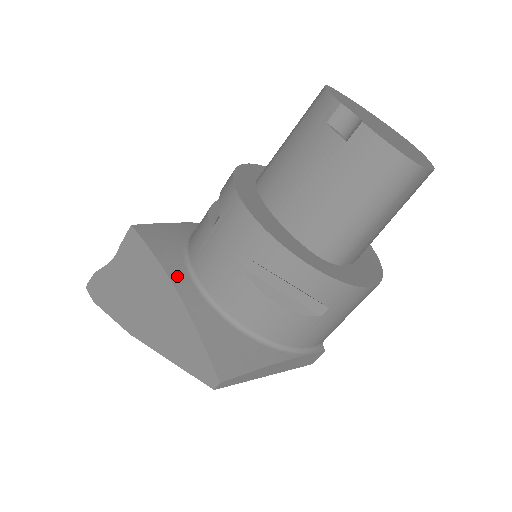
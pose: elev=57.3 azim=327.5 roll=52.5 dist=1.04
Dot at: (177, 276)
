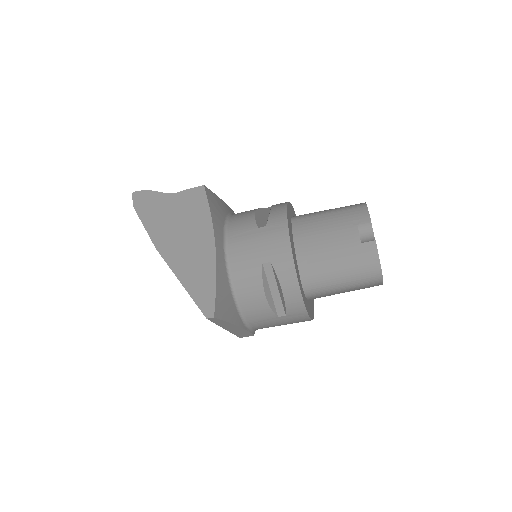
Dot at: (218, 239)
